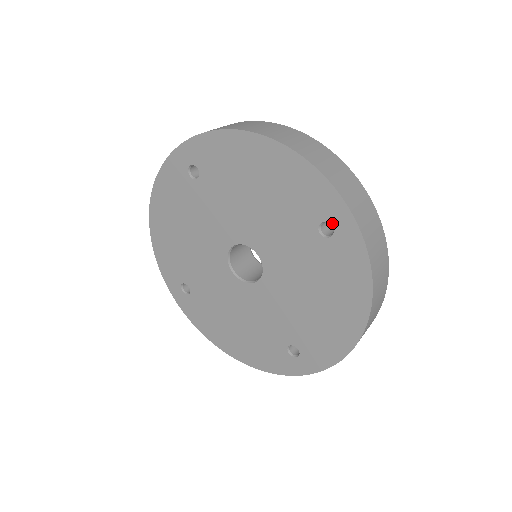
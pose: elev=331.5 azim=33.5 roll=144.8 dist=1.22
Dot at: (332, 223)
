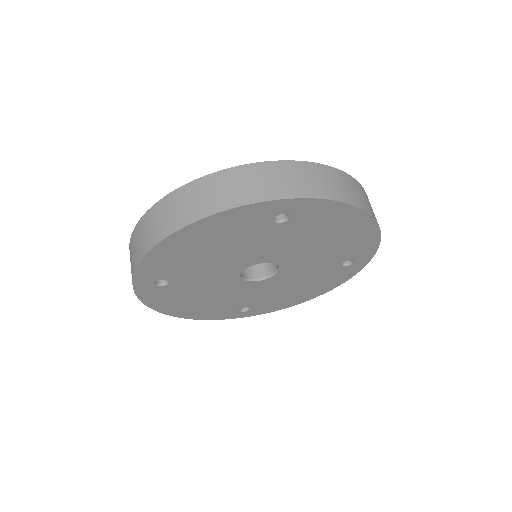
Dot at: (355, 261)
